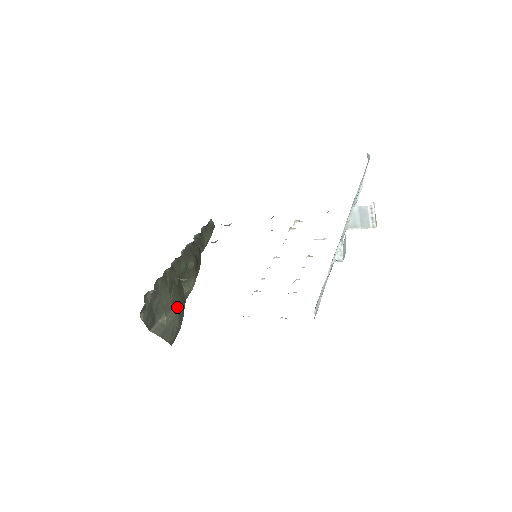
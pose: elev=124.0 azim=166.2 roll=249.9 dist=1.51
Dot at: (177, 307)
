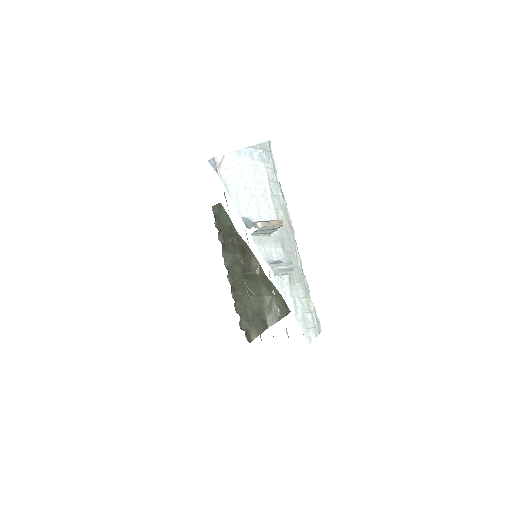
Dot at: (265, 292)
